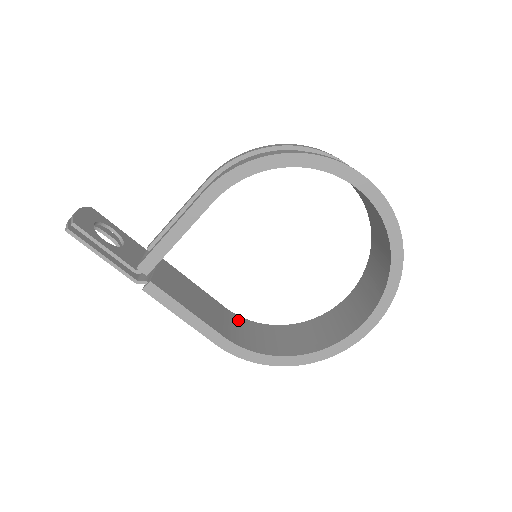
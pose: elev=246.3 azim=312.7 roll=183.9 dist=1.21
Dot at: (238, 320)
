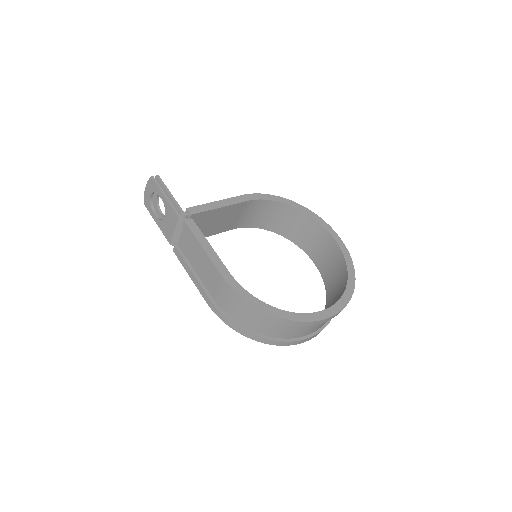
Dot at: occluded
